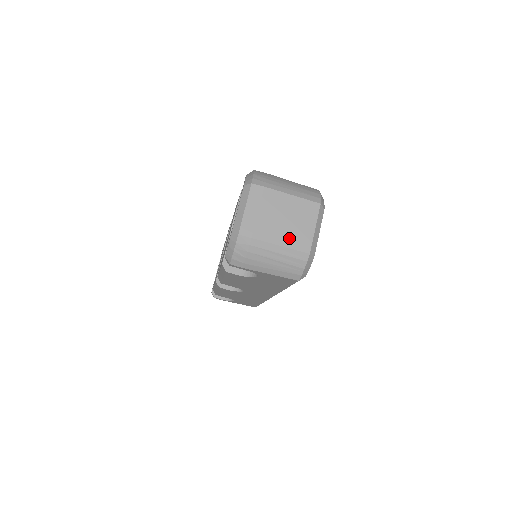
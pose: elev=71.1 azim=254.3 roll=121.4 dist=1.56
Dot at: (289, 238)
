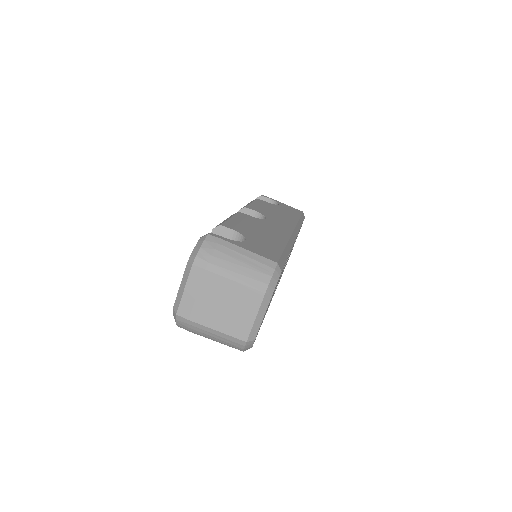
Dot at: (226, 324)
